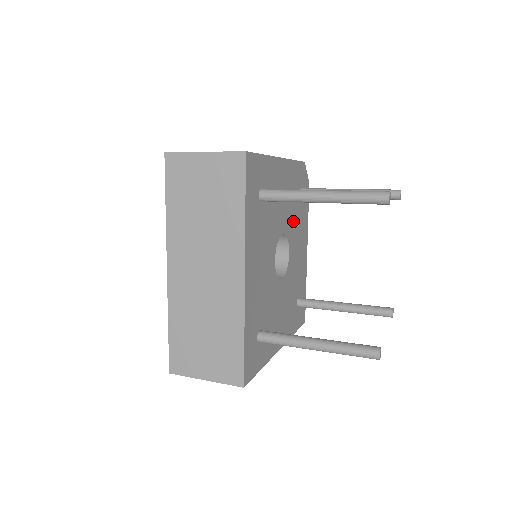
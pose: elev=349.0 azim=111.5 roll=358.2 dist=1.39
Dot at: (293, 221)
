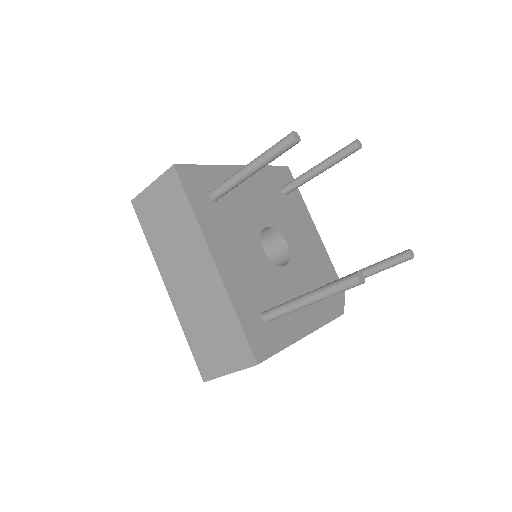
Dot at: (305, 272)
